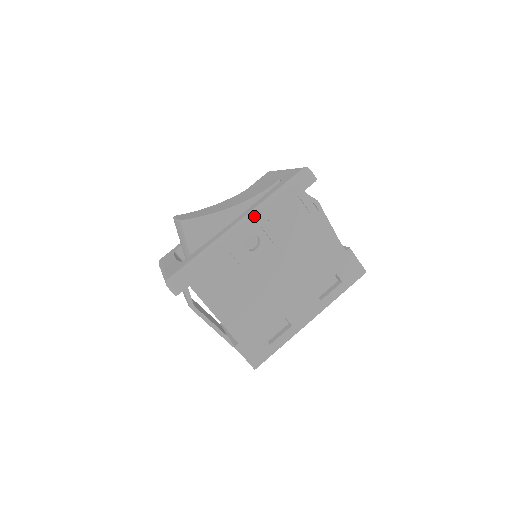
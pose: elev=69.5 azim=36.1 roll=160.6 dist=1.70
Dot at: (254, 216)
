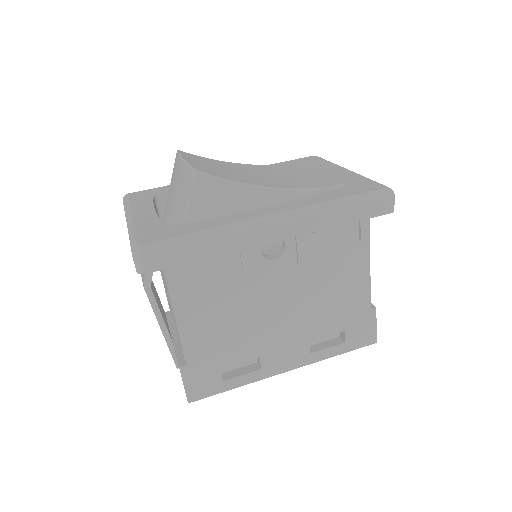
Dot at: (298, 218)
